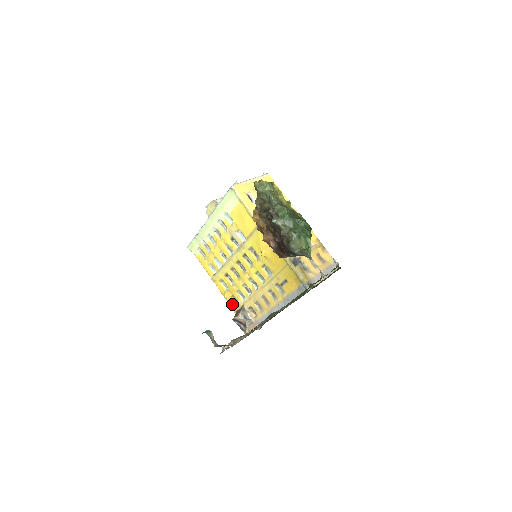
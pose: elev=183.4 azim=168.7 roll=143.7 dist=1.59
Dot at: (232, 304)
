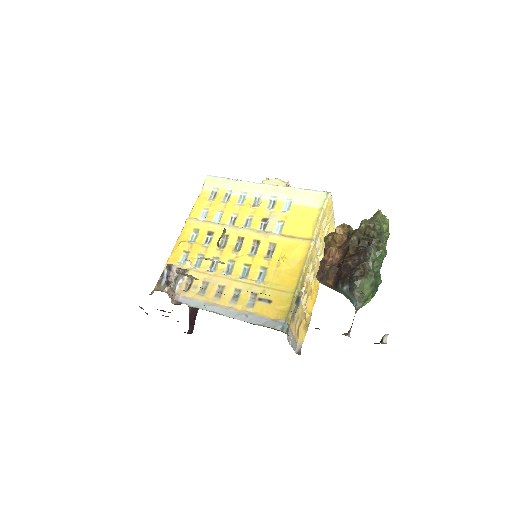
Dot at: (175, 256)
